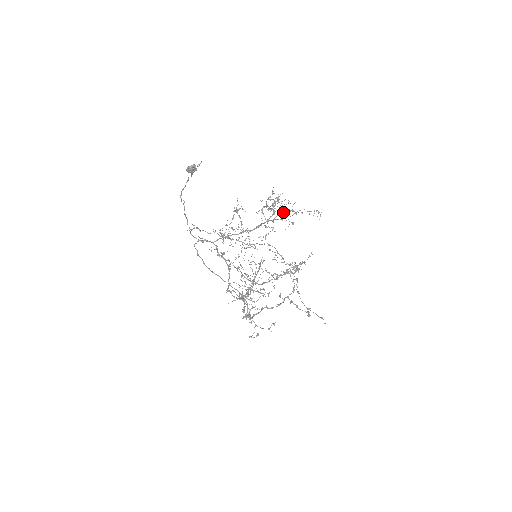
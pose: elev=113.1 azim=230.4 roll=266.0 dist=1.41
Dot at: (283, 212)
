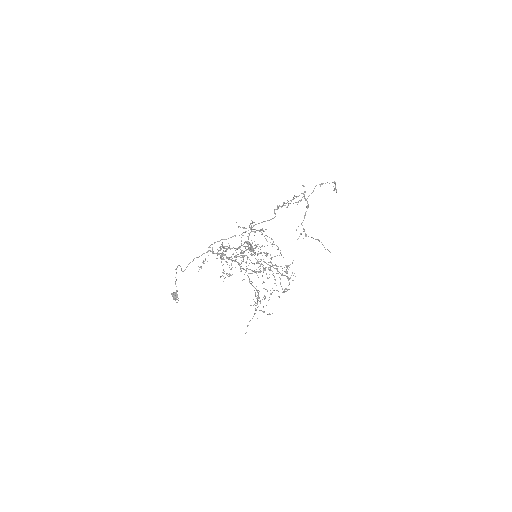
Dot at: (260, 253)
